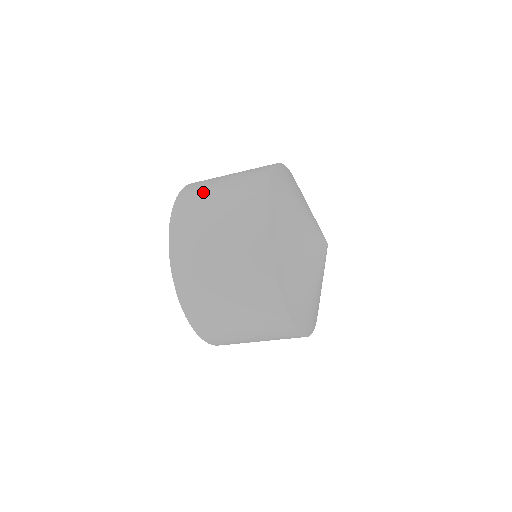
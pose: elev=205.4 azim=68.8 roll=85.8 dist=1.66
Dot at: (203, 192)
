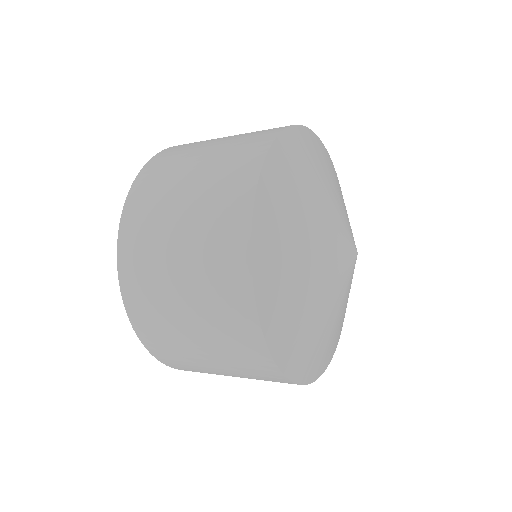
Dot at: (195, 144)
